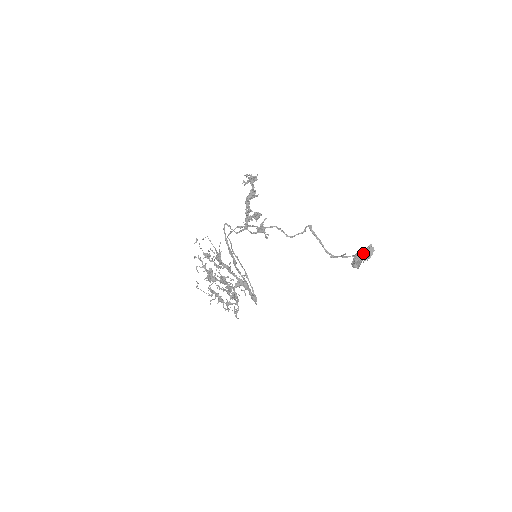
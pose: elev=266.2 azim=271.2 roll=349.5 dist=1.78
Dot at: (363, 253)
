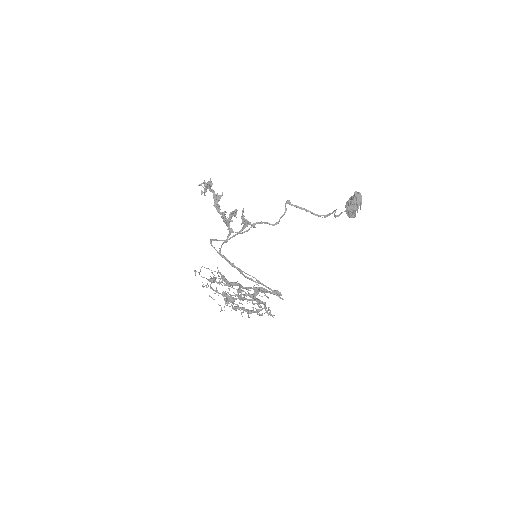
Dot at: (352, 203)
